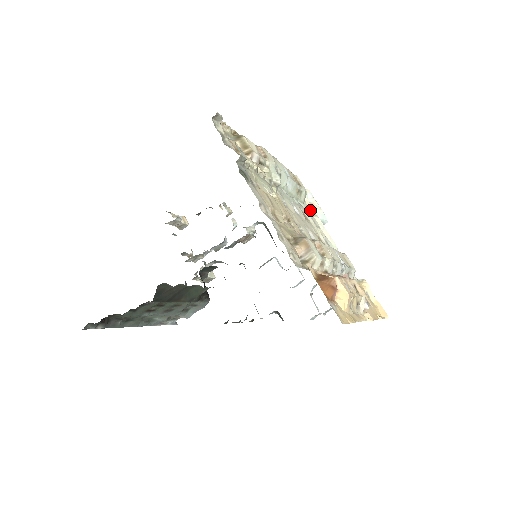
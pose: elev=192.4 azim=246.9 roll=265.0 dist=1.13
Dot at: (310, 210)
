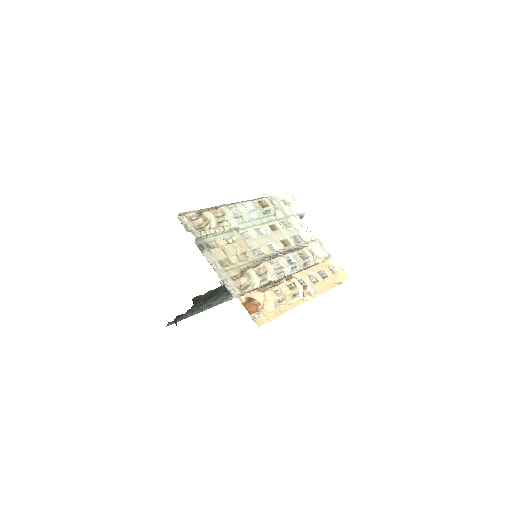
Dot at: (286, 213)
